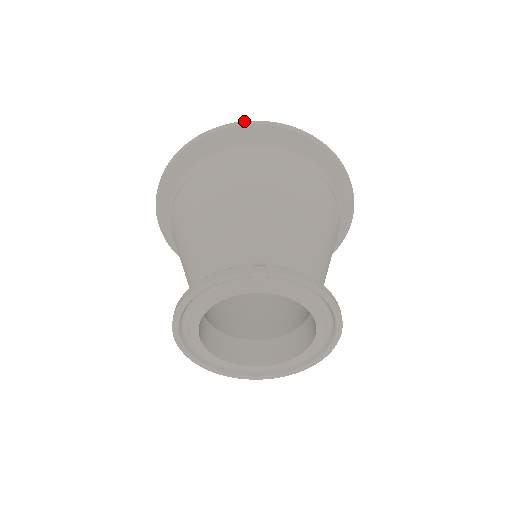
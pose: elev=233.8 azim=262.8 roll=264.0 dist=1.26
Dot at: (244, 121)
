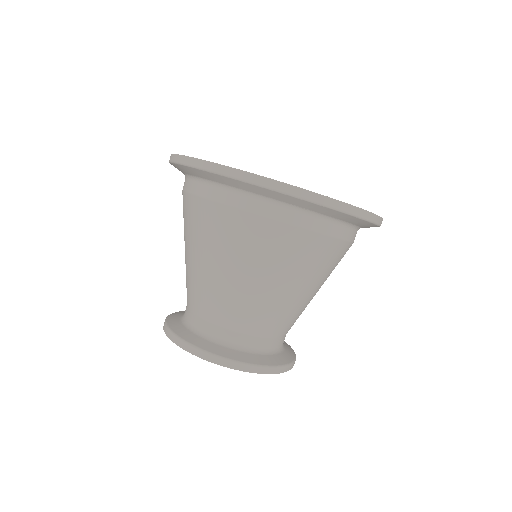
Dot at: (347, 205)
